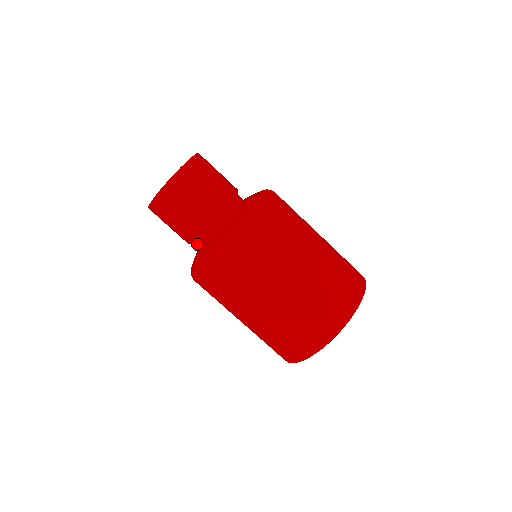
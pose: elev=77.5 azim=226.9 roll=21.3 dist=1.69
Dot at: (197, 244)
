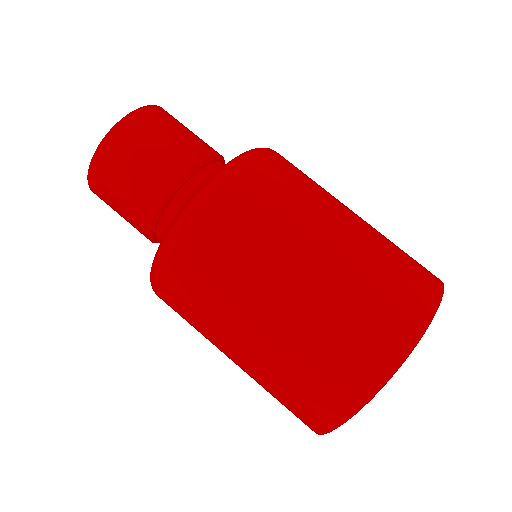
Dot at: (159, 236)
